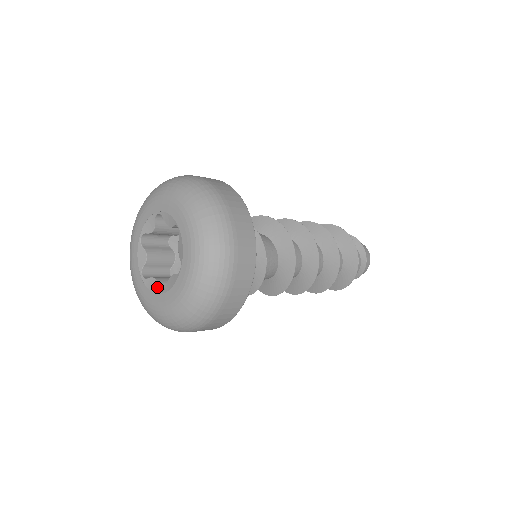
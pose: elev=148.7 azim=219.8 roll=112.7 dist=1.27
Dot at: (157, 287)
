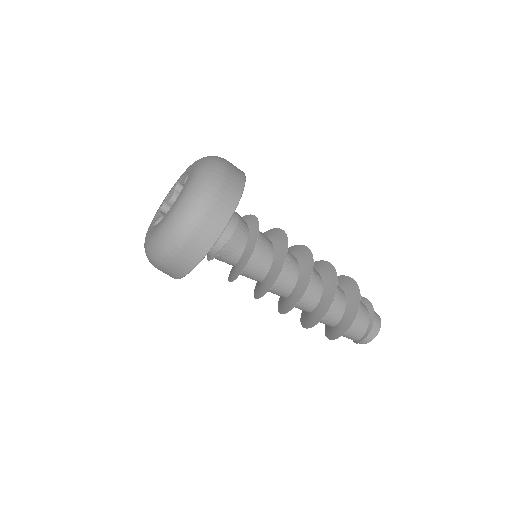
Dot at: occluded
